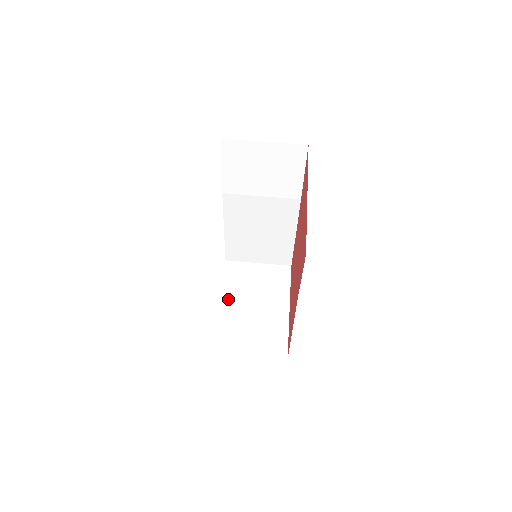
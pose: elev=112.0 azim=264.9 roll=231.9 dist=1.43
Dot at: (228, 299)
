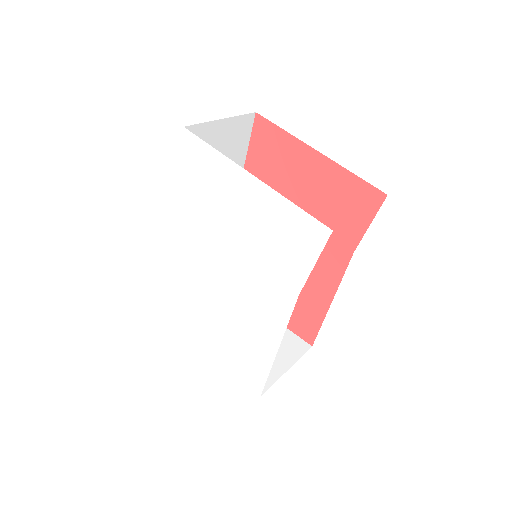
Dot at: occluded
